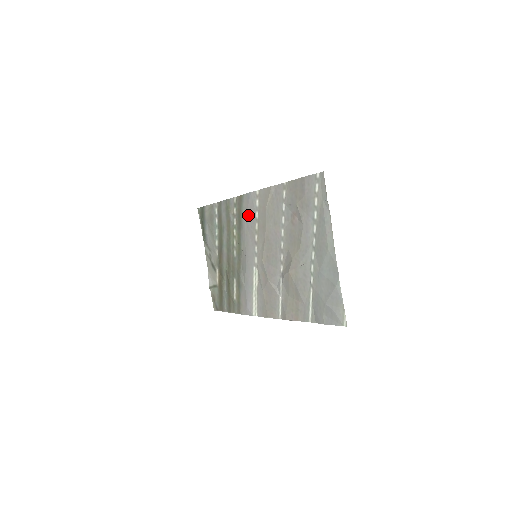
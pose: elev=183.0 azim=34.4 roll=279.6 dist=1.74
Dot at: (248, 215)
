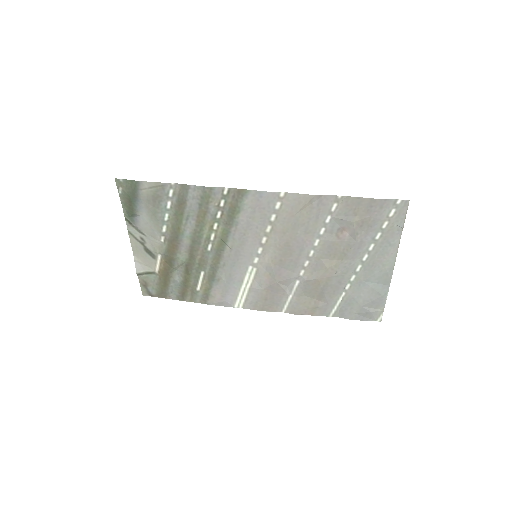
Dot at: (254, 215)
